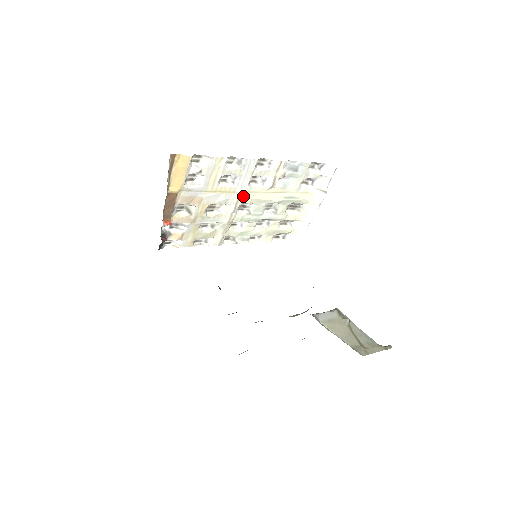
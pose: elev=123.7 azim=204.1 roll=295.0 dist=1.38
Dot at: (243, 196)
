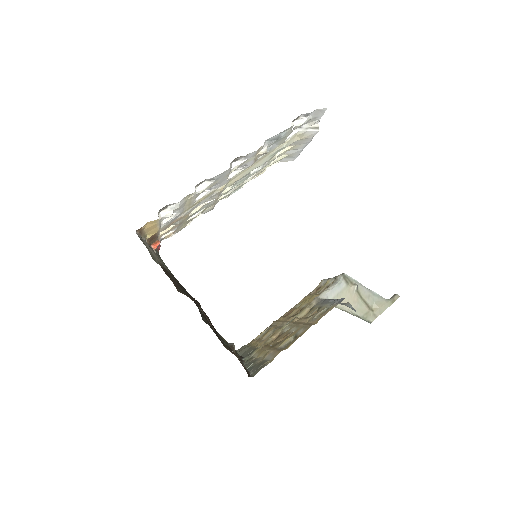
Dot at: (225, 187)
